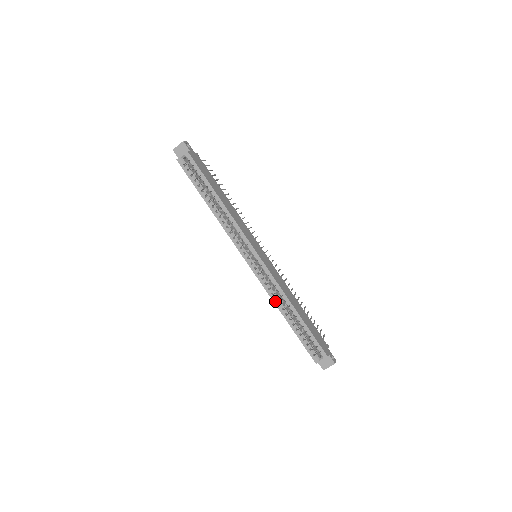
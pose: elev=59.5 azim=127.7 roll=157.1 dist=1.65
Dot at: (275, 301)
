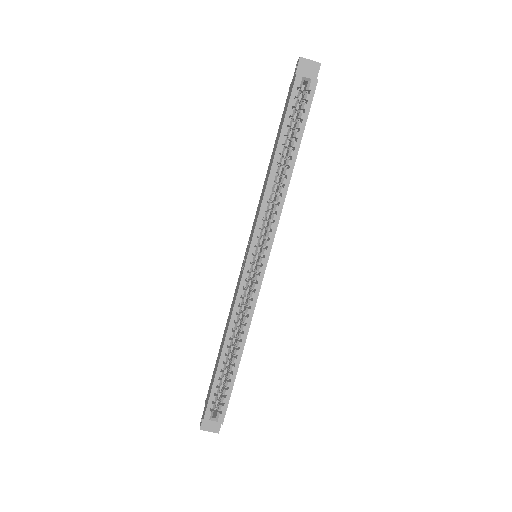
Dot at: (232, 323)
